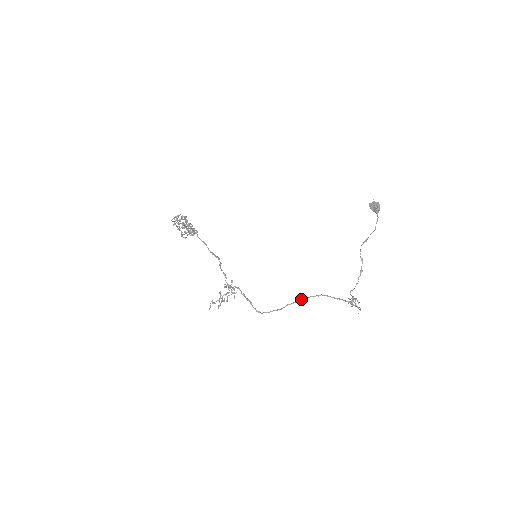
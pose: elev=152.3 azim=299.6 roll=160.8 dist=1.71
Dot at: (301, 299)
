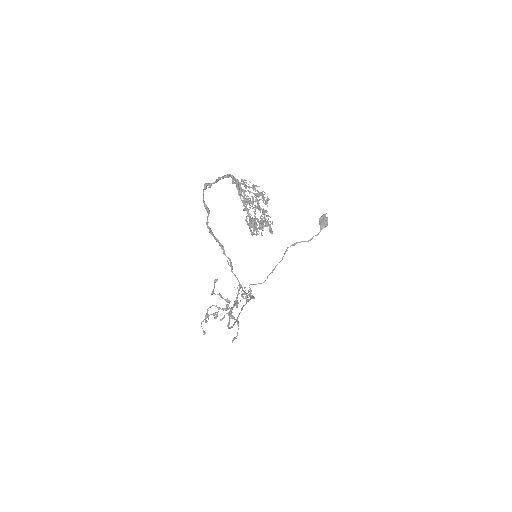
Dot at: occluded
